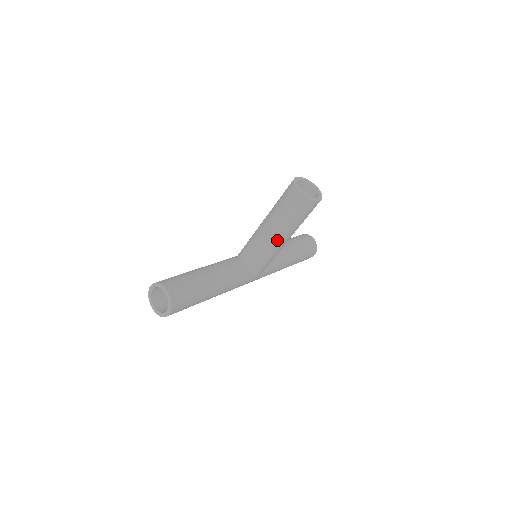
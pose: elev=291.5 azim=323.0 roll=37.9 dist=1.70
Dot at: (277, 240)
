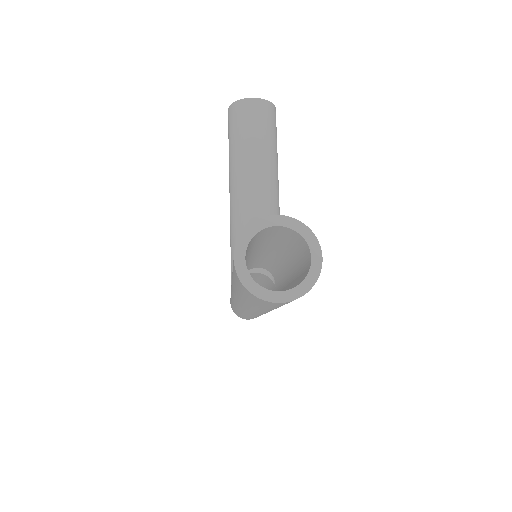
Dot at: (273, 187)
